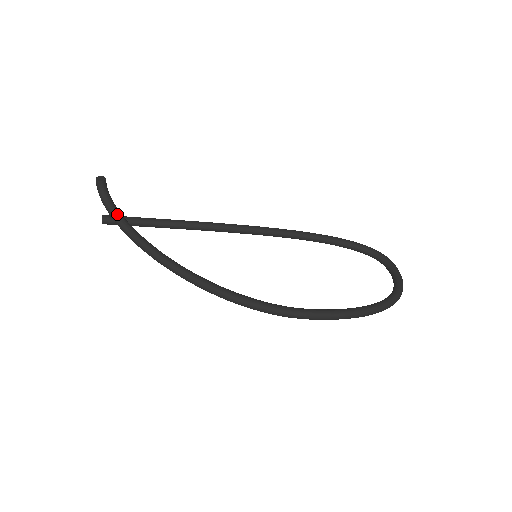
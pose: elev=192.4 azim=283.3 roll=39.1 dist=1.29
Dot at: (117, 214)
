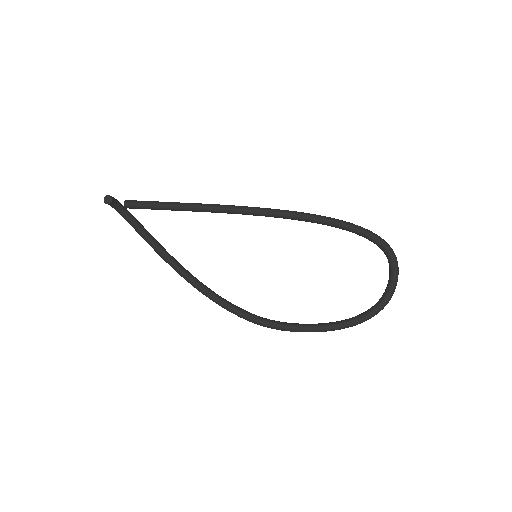
Dot at: (131, 223)
